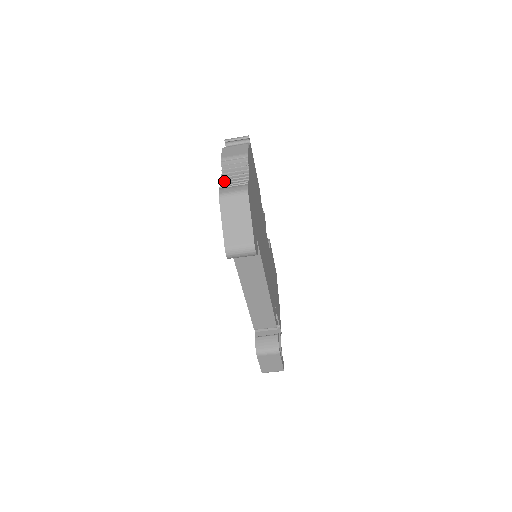
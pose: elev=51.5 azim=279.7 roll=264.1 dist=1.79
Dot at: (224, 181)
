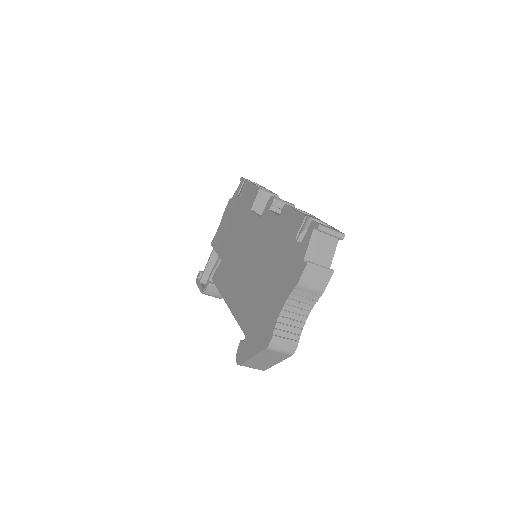
Dot at: (282, 318)
